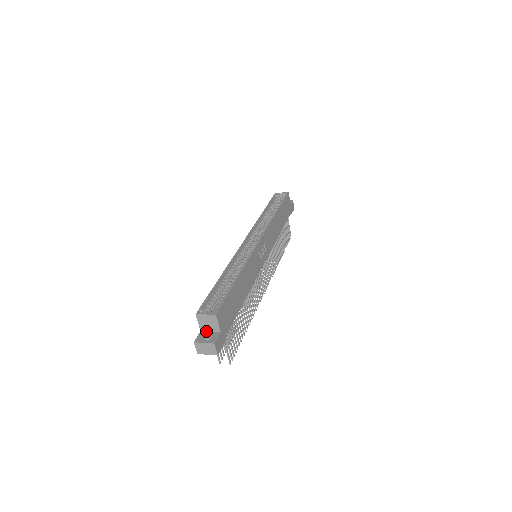
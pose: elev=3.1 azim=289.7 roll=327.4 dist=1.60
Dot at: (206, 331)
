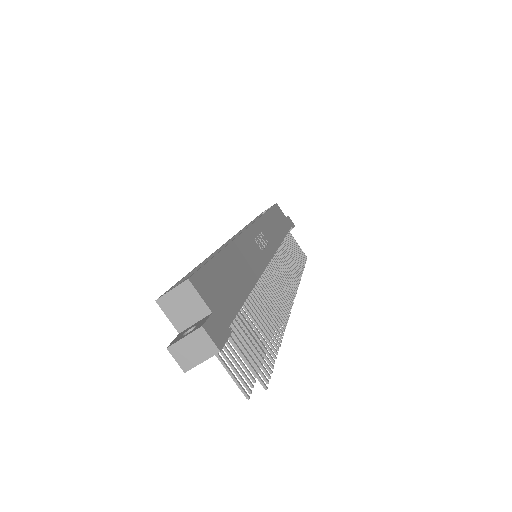
Dot at: (188, 327)
